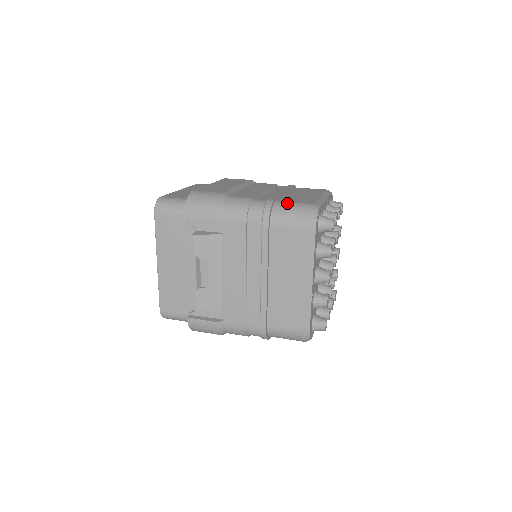
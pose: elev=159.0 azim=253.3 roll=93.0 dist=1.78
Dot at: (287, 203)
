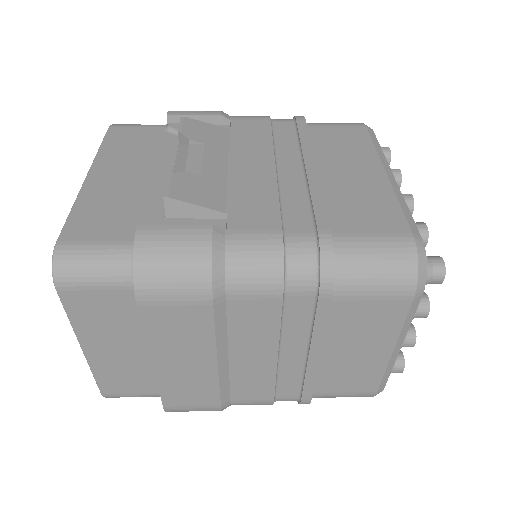
Dot at: occluded
